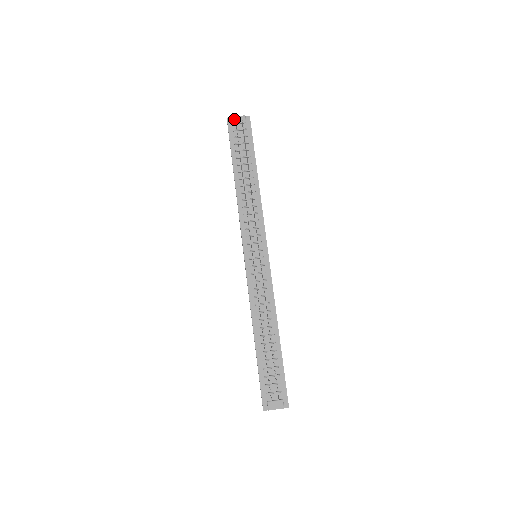
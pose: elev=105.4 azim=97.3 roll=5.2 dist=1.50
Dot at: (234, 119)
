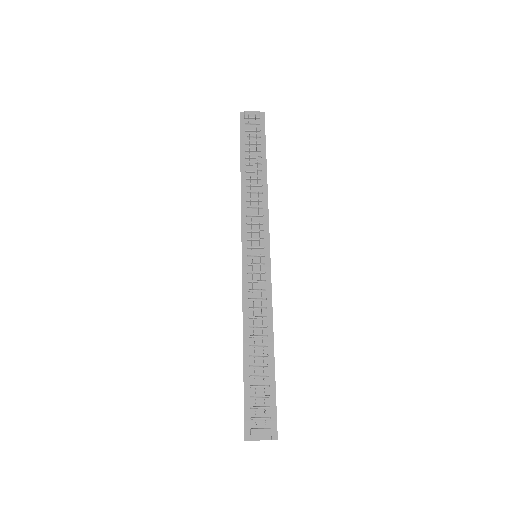
Dot at: (247, 113)
